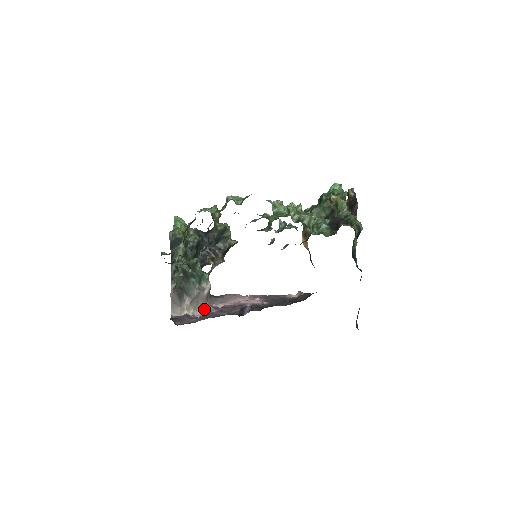
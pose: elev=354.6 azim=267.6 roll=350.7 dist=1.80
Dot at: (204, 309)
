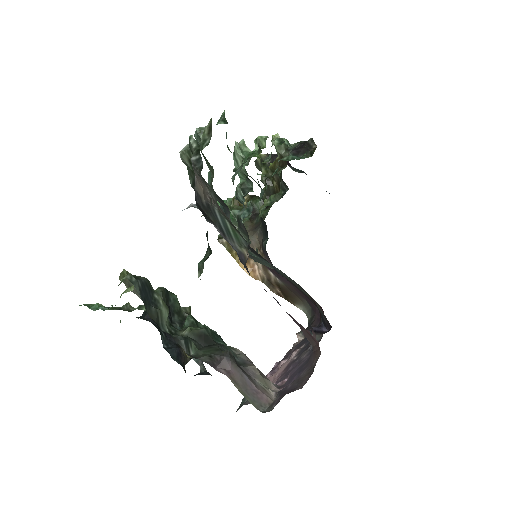
Dot at: (274, 385)
